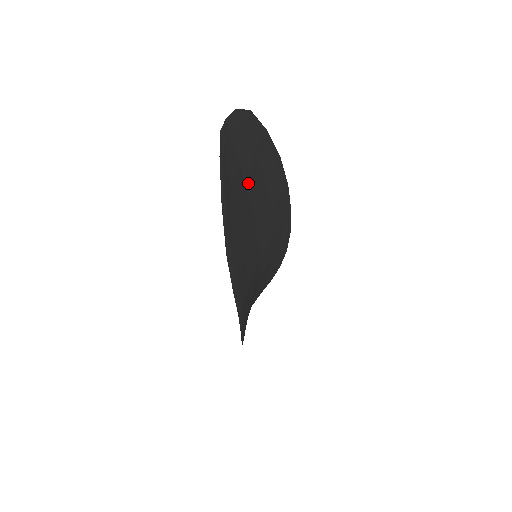
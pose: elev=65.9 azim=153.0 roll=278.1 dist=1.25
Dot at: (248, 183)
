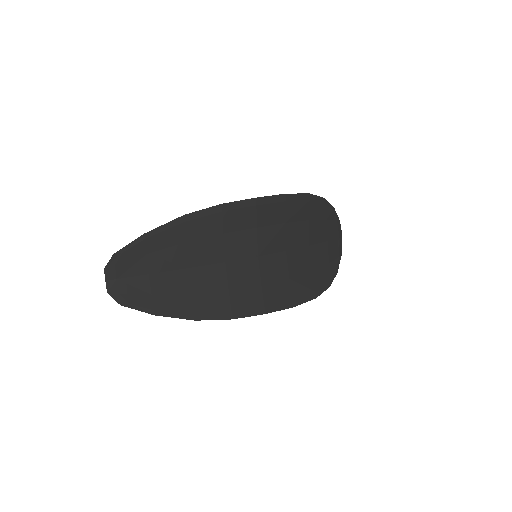
Dot at: (171, 267)
